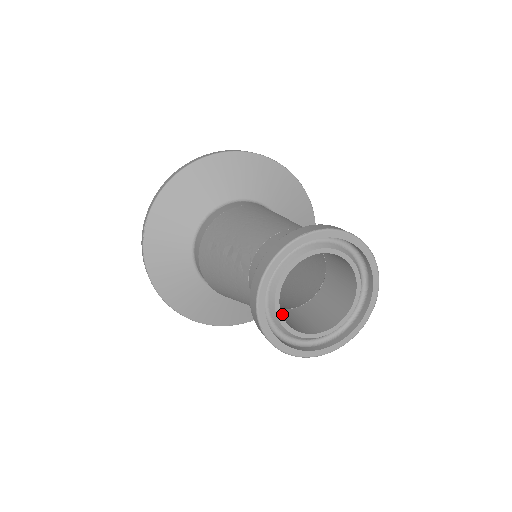
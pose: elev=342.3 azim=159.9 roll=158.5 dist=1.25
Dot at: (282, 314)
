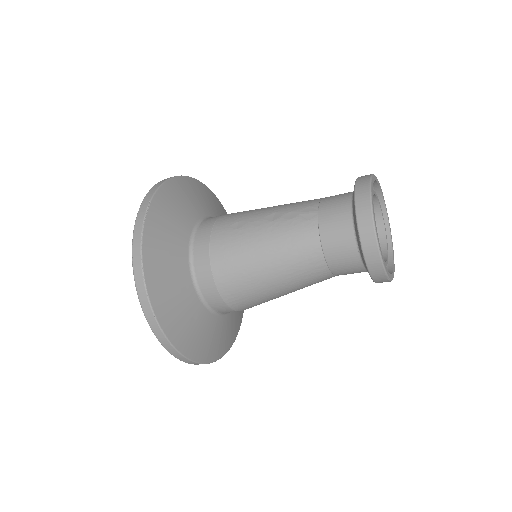
Dot at: occluded
